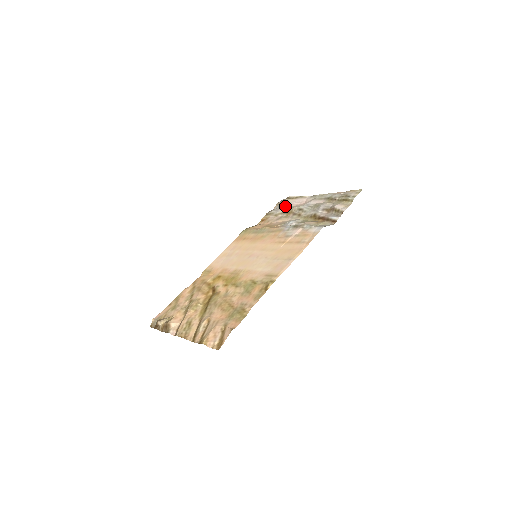
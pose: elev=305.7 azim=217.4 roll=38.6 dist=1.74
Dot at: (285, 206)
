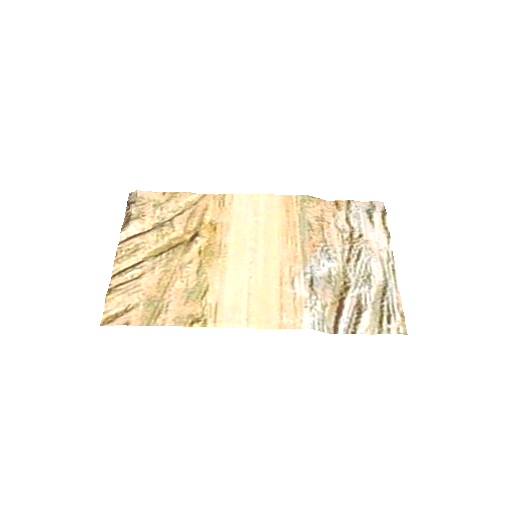
Dot at: (365, 223)
